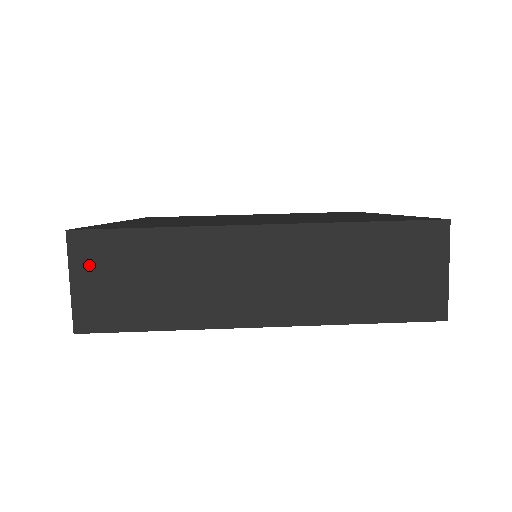
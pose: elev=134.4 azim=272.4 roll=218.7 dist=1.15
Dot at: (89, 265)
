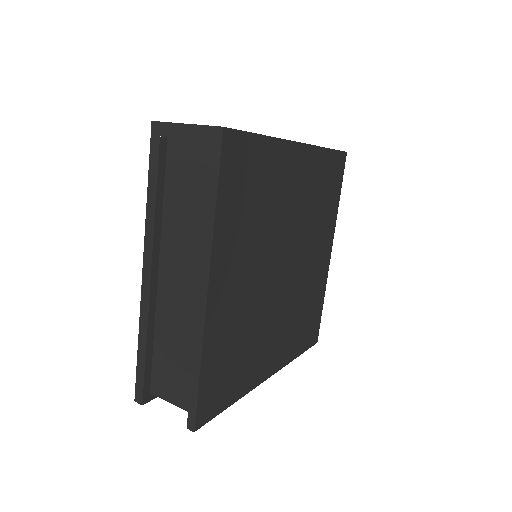
Dot at: occluded
